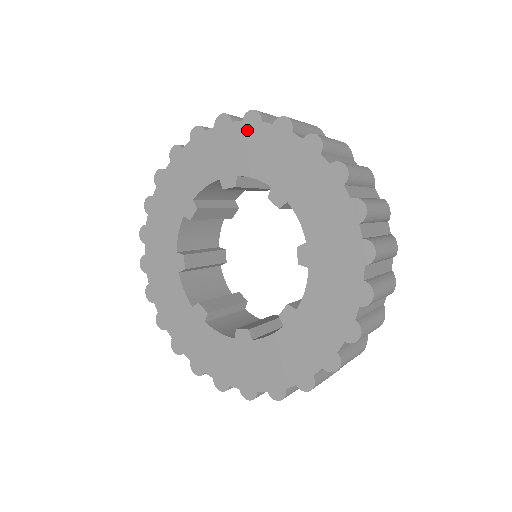
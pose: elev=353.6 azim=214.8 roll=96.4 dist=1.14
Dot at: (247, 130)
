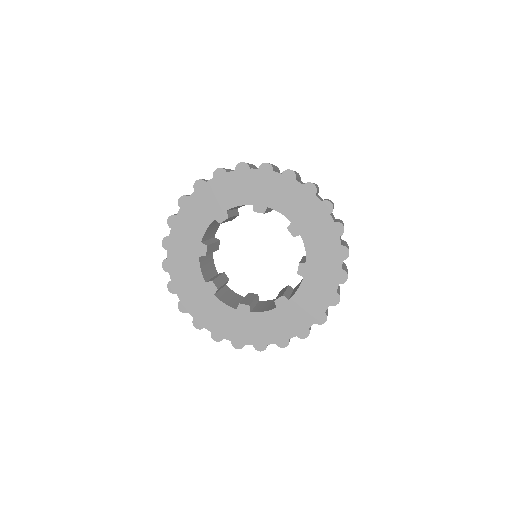
Dot at: (284, 181)
